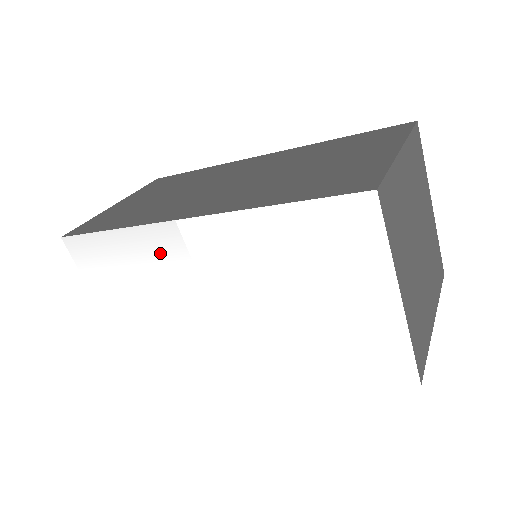
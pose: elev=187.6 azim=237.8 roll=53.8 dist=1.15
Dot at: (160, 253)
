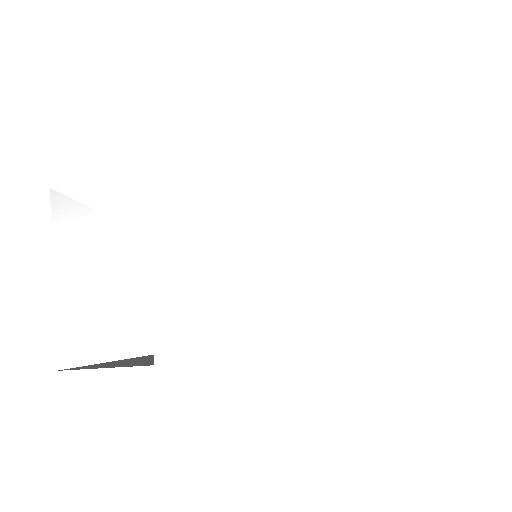
Dot at: (173, 185)
